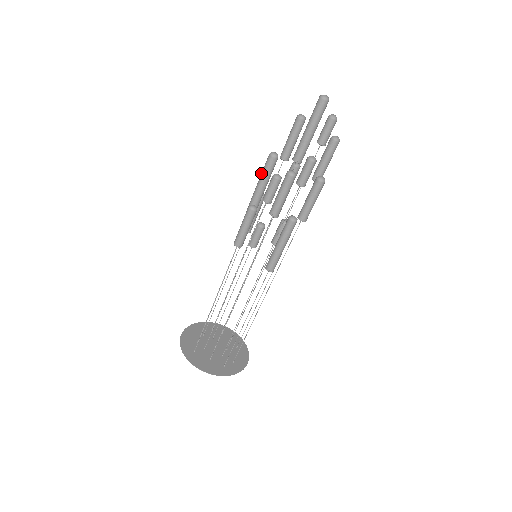
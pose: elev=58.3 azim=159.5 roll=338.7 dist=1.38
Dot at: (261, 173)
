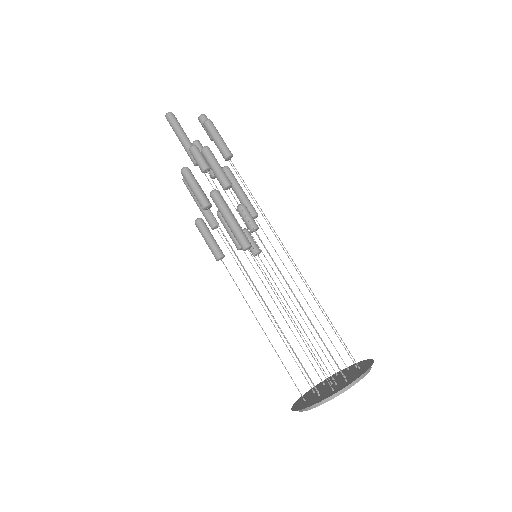
Dot at: (193, 197)
